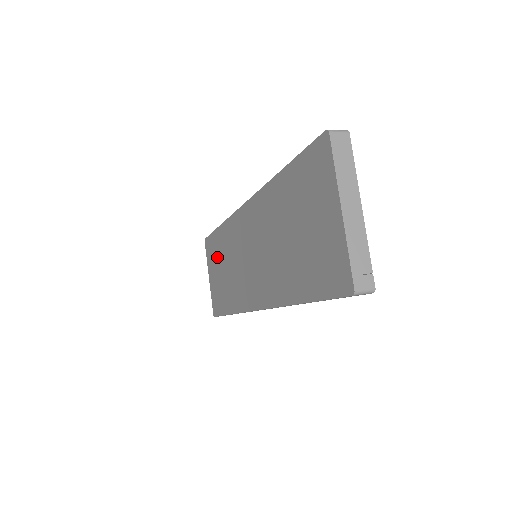
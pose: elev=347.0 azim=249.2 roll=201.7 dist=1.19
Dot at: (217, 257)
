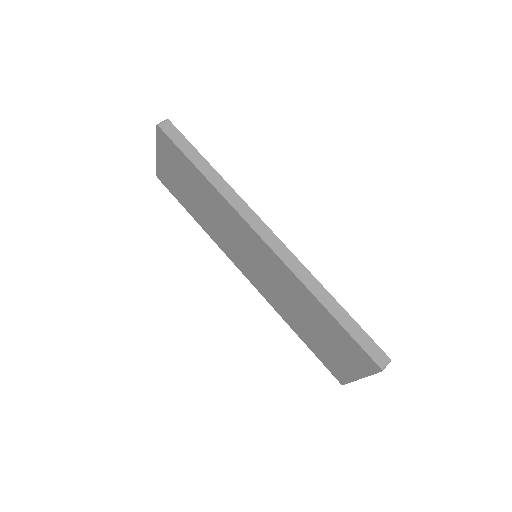
Dot at: (186, 176)
